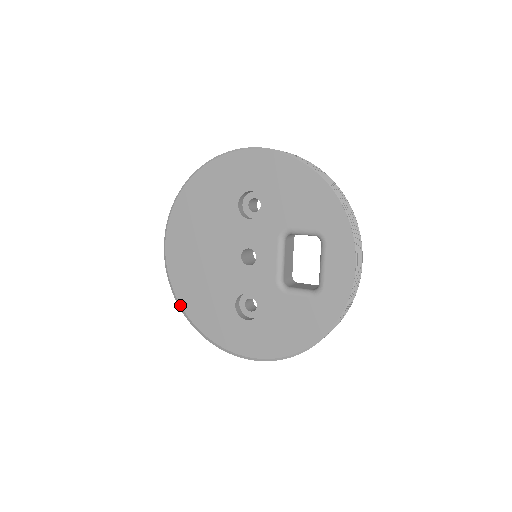
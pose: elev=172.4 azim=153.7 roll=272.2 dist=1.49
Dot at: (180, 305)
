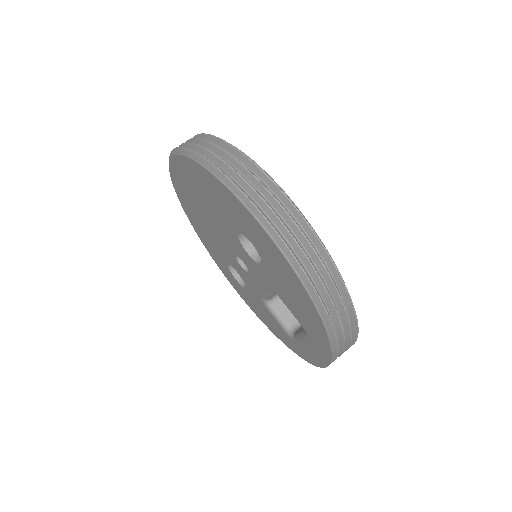
Dot at: (185, 212)
